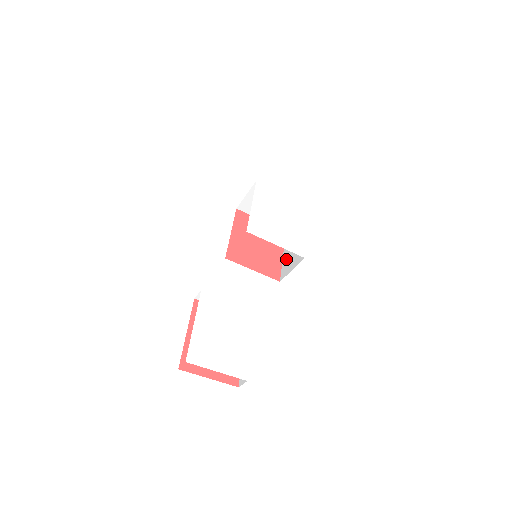
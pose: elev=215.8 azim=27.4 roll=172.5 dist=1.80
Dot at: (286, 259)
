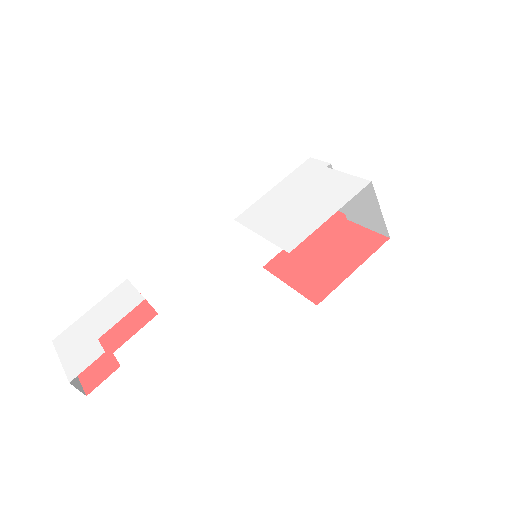
Dot at: occluded
